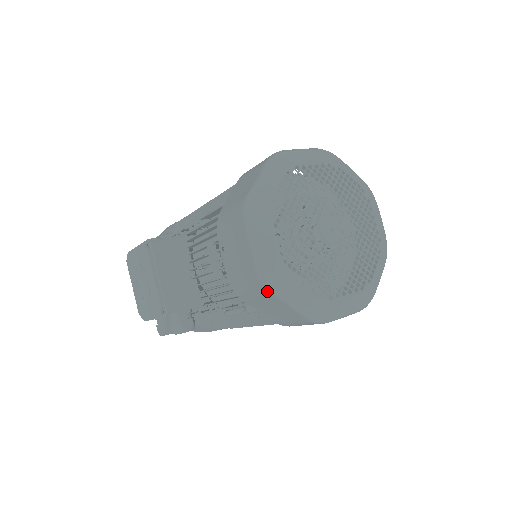
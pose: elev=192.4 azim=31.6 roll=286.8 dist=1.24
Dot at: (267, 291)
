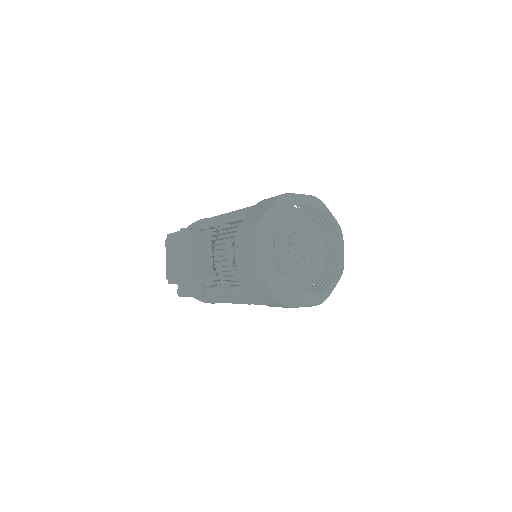
Dot at: (260, 279)
